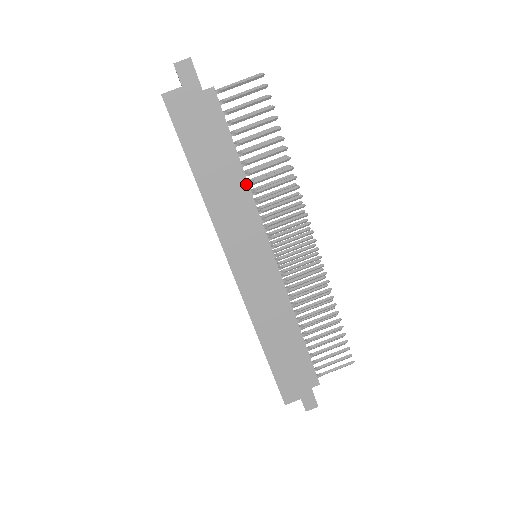
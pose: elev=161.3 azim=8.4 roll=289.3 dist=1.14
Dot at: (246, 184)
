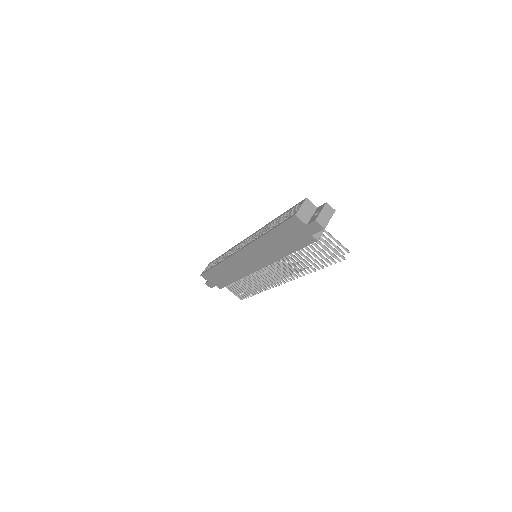
Dot at: (282, 257)
